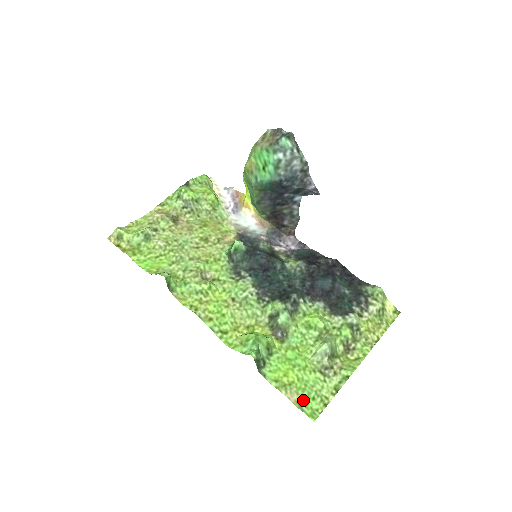
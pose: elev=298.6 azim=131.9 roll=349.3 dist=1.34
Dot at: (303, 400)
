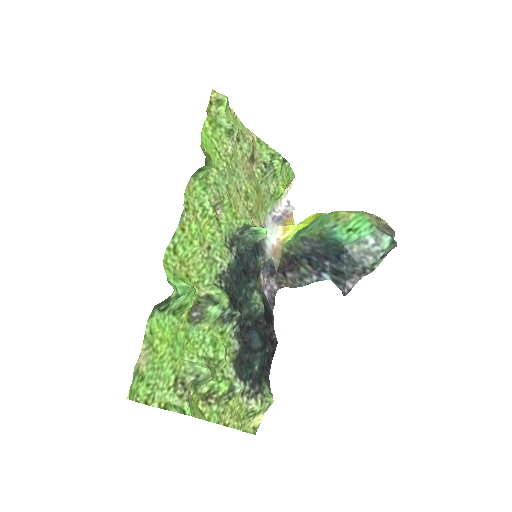
Dot at: (143, 373)
